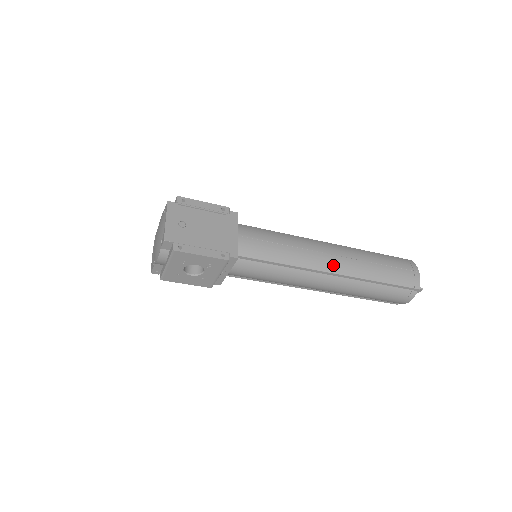
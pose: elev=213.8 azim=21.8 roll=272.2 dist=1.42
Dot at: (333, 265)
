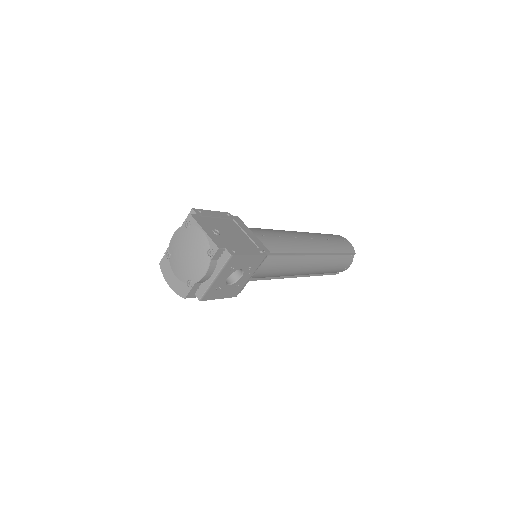
Dot at: (313, 246)
